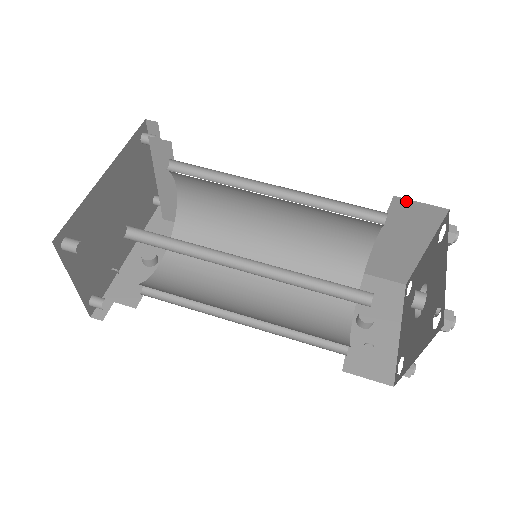
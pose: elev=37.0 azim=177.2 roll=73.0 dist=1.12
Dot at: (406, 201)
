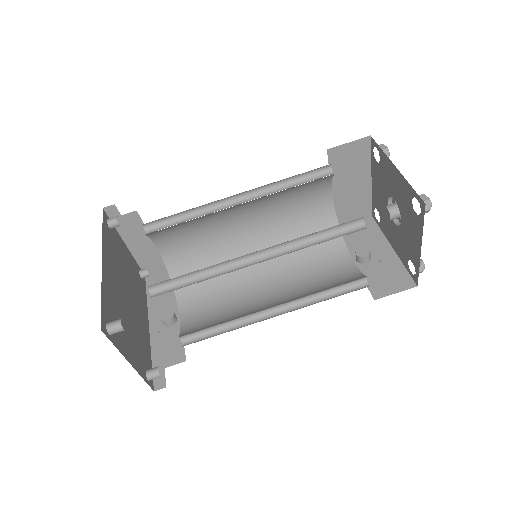
Dot at: (338, 148)
